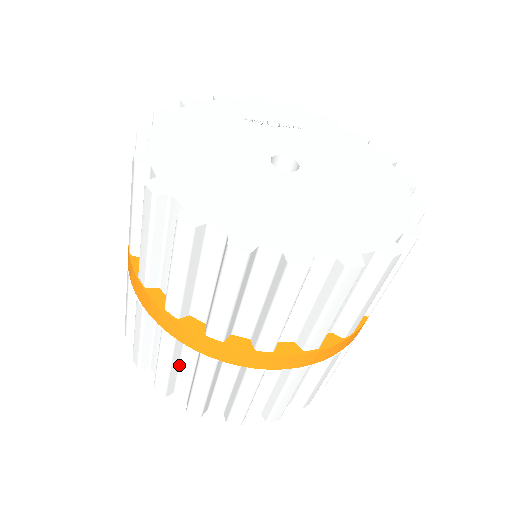
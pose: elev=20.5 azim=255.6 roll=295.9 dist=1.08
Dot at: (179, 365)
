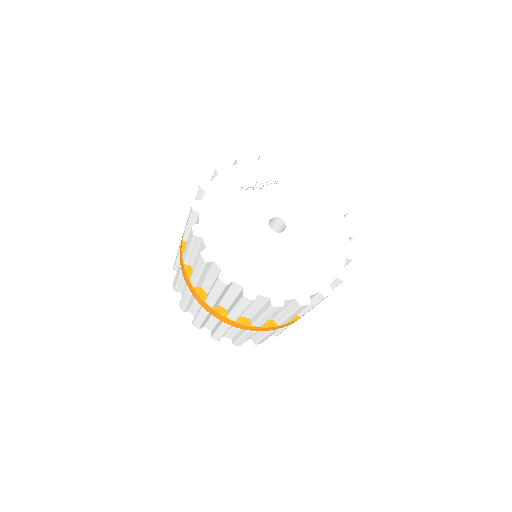
Dot at: (229, 329)
